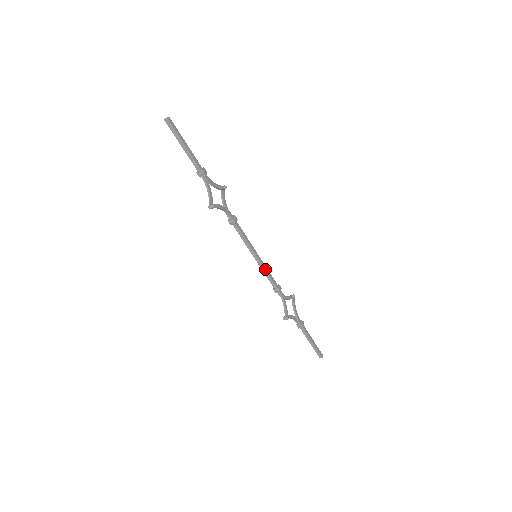
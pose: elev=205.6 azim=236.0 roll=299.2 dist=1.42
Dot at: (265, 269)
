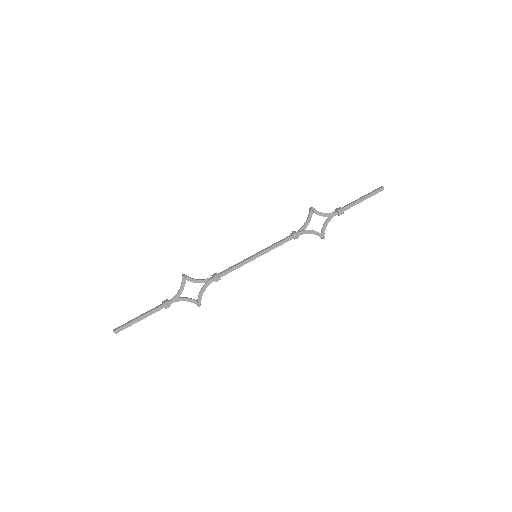
Dot at: occluded
